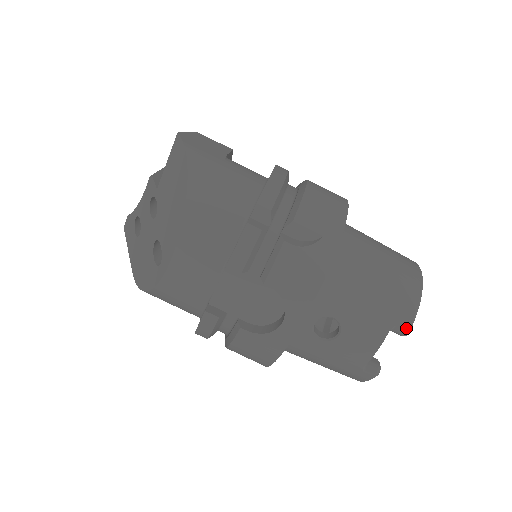
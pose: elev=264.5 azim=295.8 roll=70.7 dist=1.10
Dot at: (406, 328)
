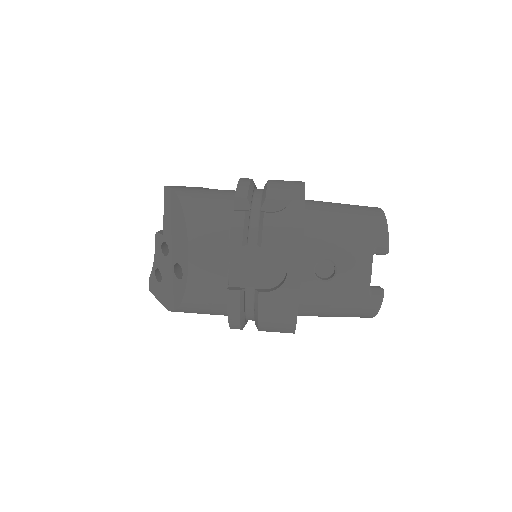
Dot at: (385, 245)
